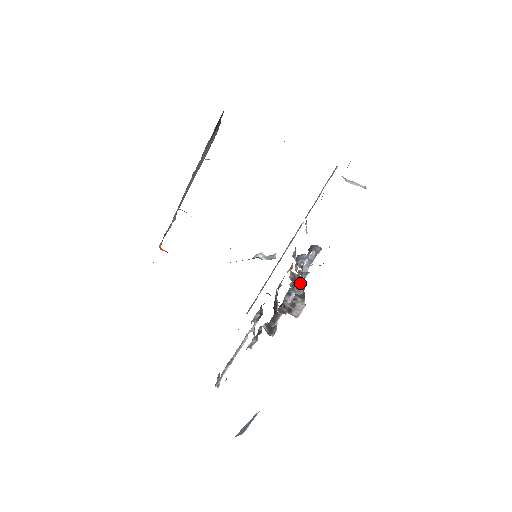
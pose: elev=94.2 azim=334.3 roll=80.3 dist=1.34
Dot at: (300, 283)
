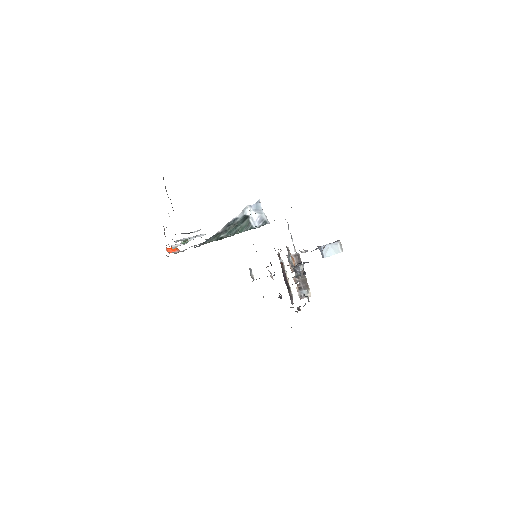
Dot at: occluded
